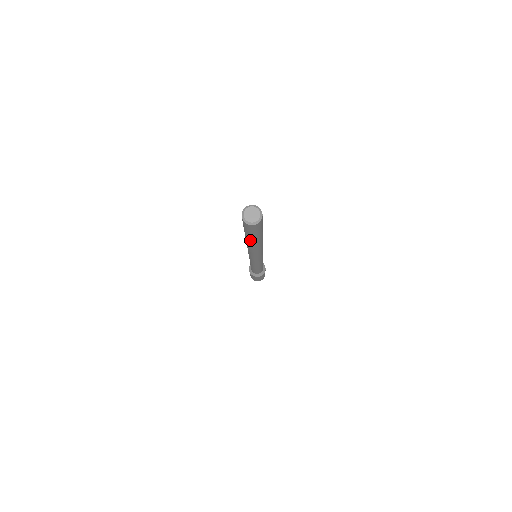
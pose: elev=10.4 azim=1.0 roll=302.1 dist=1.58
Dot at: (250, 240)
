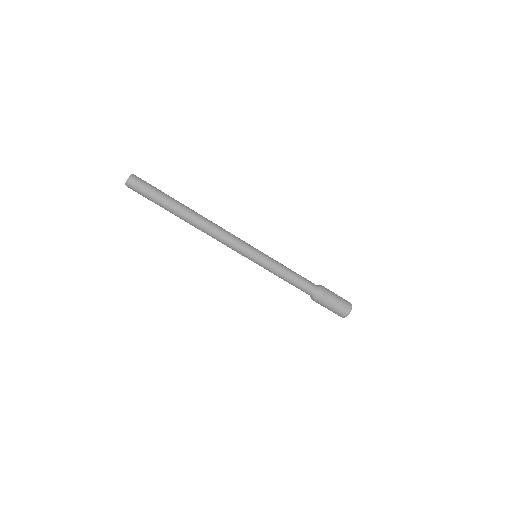
Dot at: (170, 212)
